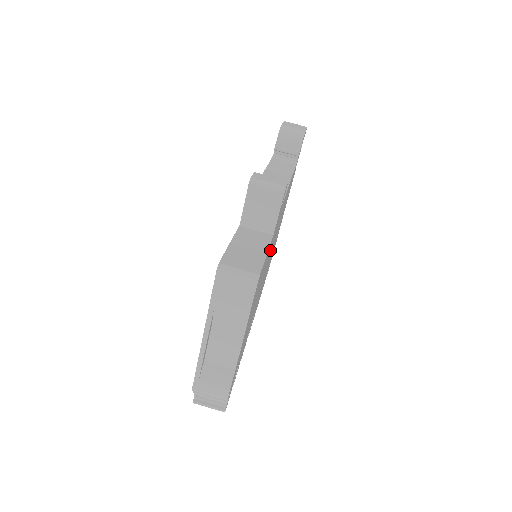
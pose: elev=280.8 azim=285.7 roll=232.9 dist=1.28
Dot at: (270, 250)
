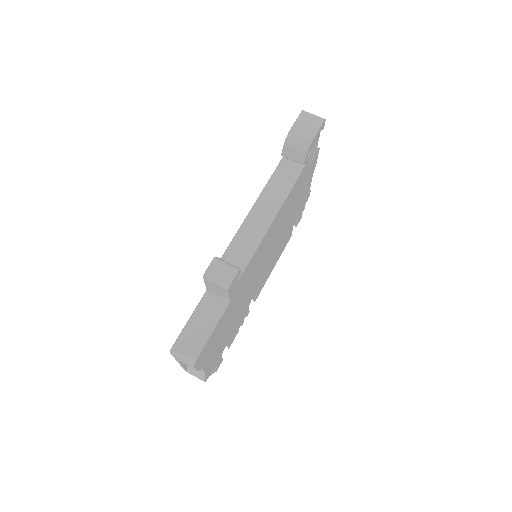
Dot at: (245, 285)
